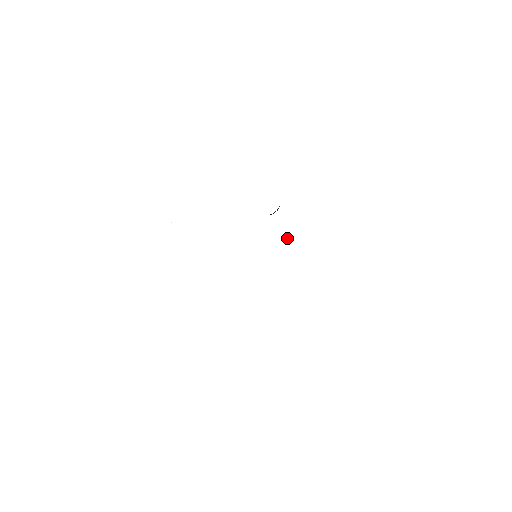
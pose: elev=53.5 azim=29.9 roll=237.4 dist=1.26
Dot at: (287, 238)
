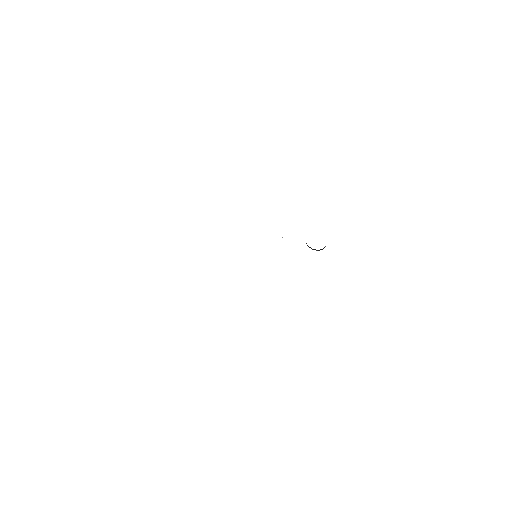
Dot at: (297, 275)
